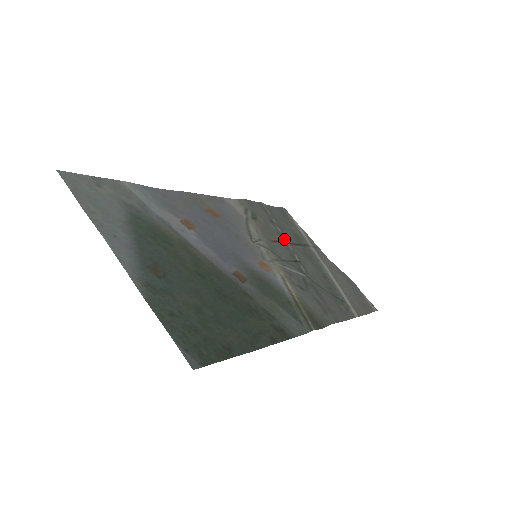
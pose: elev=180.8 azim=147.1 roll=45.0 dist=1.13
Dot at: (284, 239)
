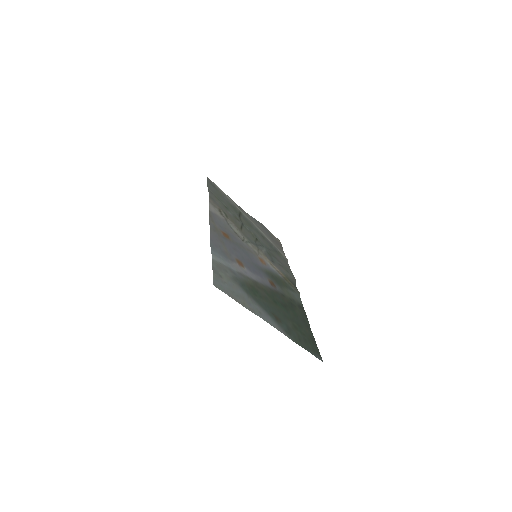
Dot at: (240, 221)
